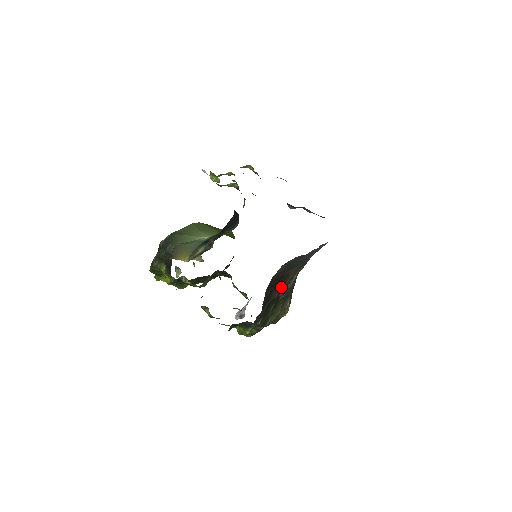
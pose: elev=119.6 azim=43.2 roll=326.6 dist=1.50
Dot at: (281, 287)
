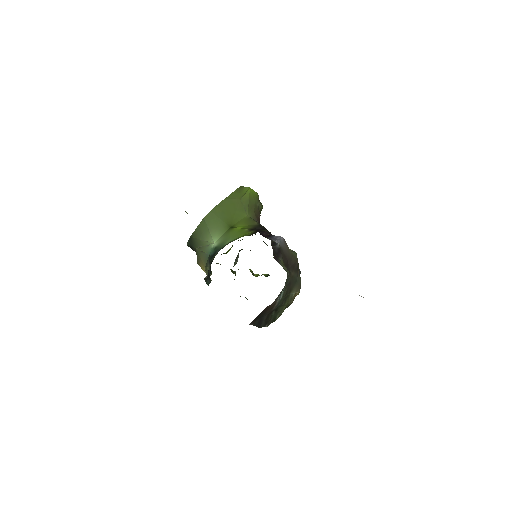
Dot at: (268, 310)
